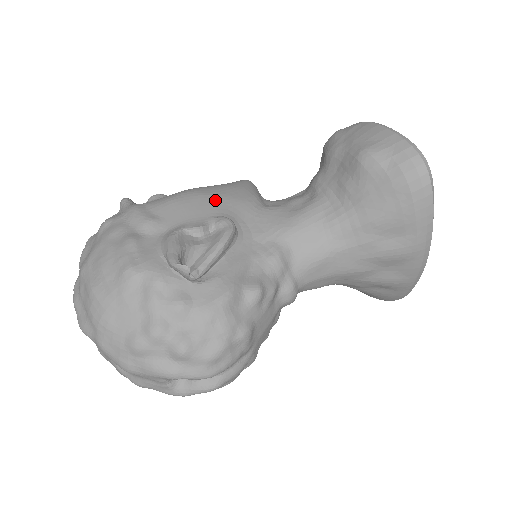
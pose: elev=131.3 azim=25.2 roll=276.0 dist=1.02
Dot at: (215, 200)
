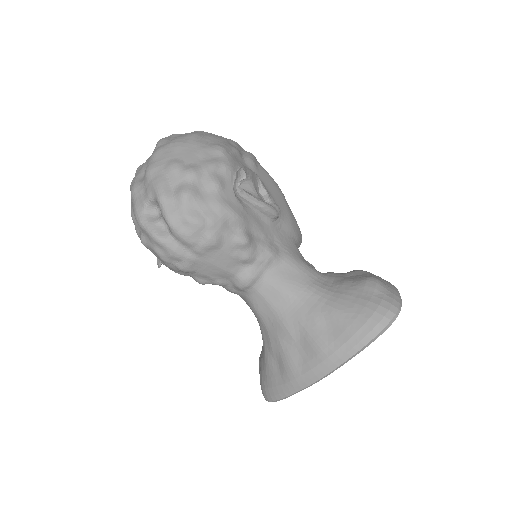
Dot at: (285, 205)
